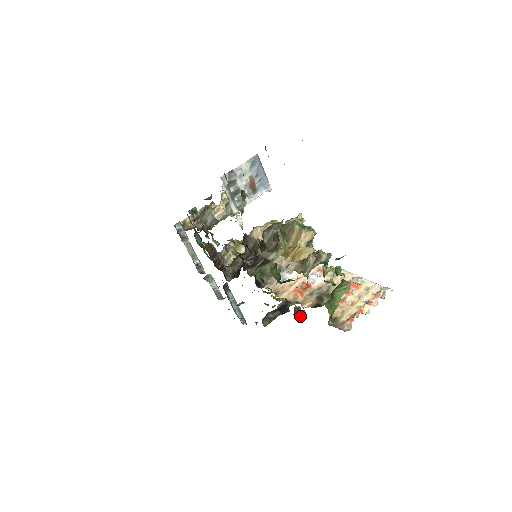
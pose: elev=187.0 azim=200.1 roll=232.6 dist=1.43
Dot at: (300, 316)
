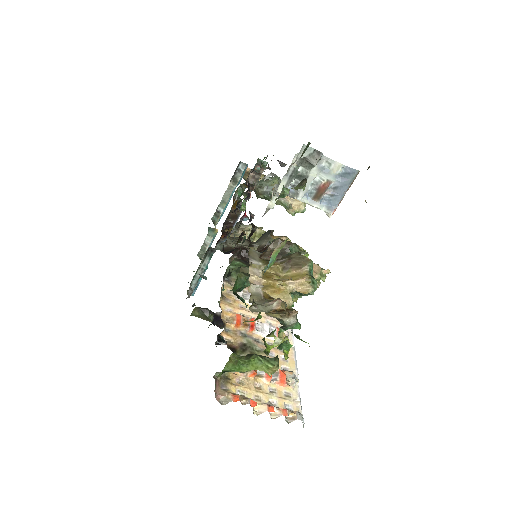
Dot at: (220, 342)
